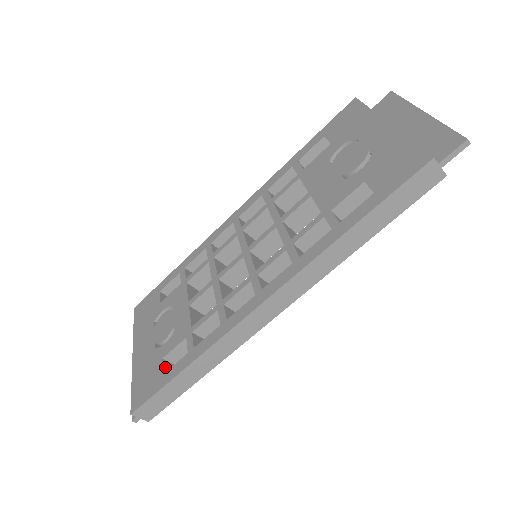
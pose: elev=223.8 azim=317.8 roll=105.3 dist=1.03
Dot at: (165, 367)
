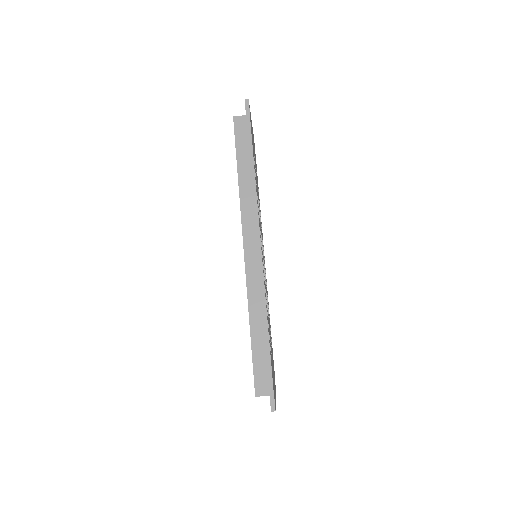
Dot at: occluded
